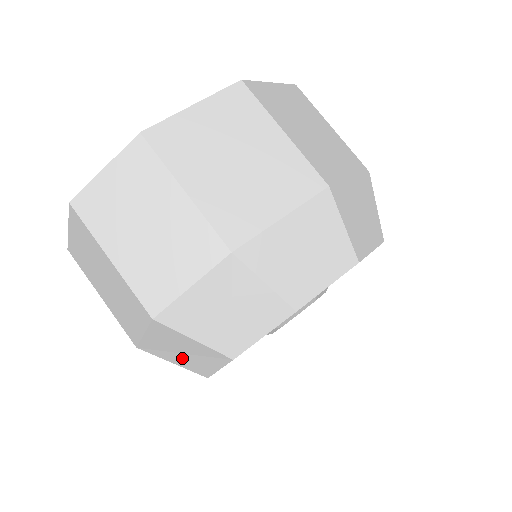
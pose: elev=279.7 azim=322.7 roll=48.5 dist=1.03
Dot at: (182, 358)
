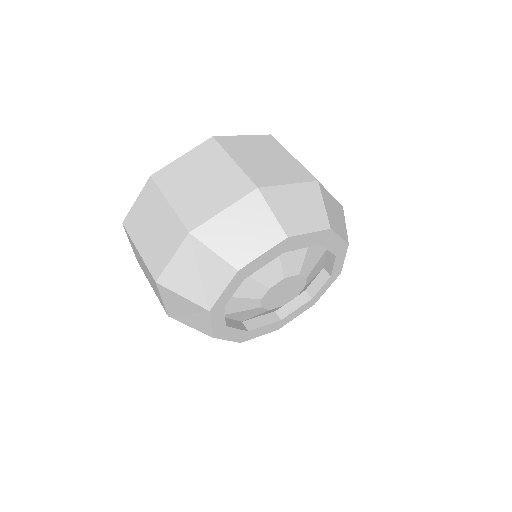
Dot at: (190, 319)
